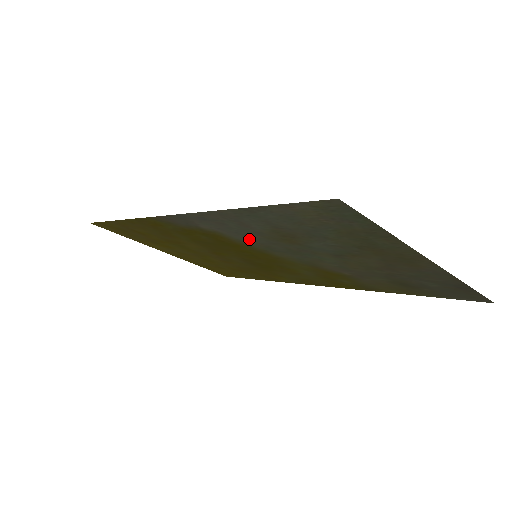
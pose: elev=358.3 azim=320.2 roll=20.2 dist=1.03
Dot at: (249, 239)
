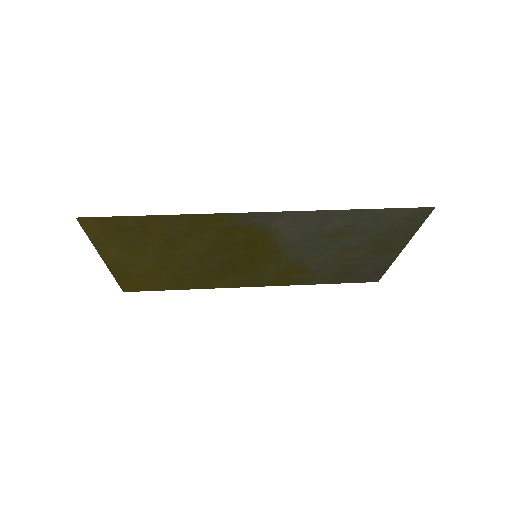
Dot at: (295, 237)
